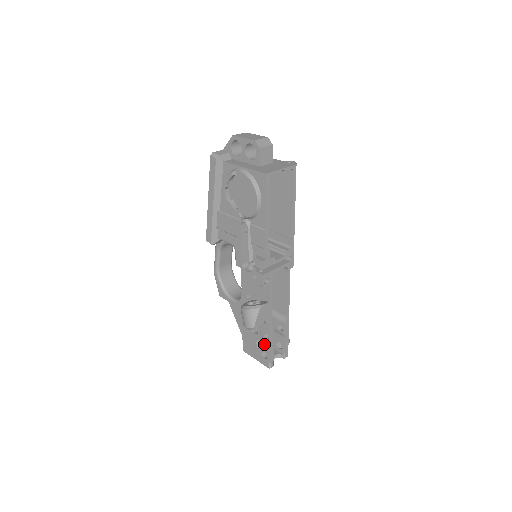
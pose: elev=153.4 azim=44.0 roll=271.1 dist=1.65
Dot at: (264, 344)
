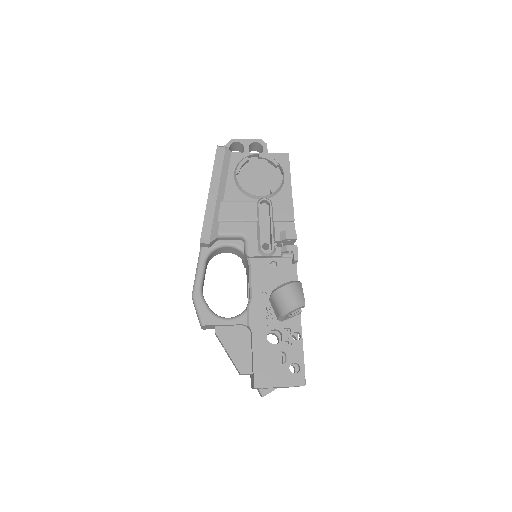
Dot at: (293, 350)
